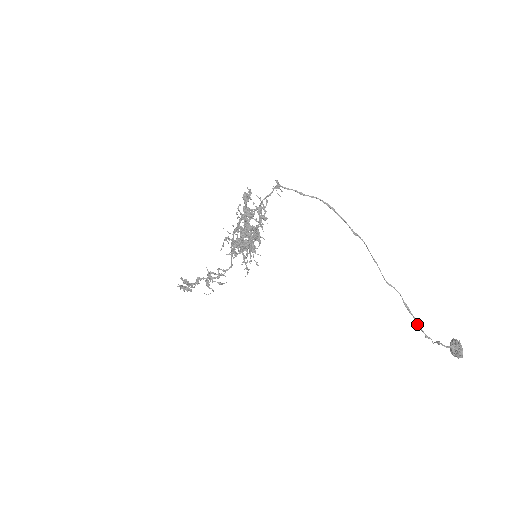
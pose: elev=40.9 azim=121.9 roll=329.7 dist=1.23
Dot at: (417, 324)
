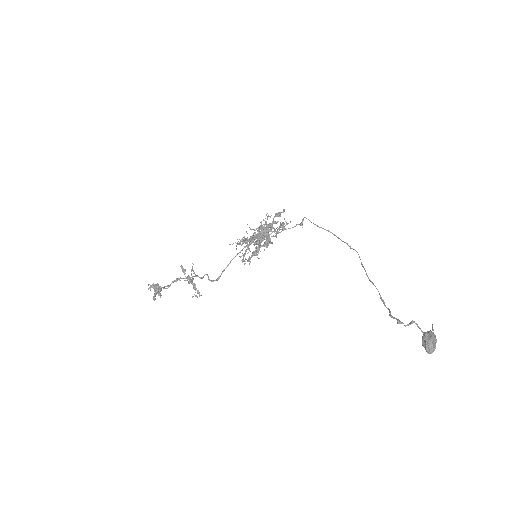
Dot at: (390, 313)
